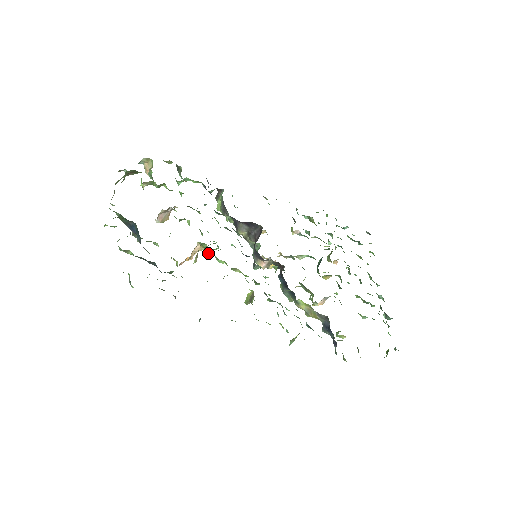
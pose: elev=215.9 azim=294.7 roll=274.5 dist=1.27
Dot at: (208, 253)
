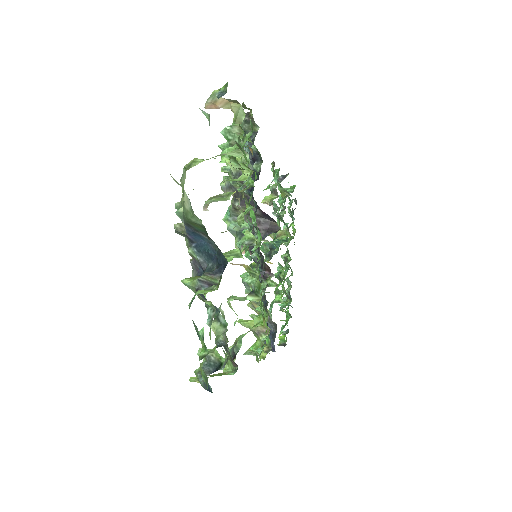
Dot at: (251, 280)
